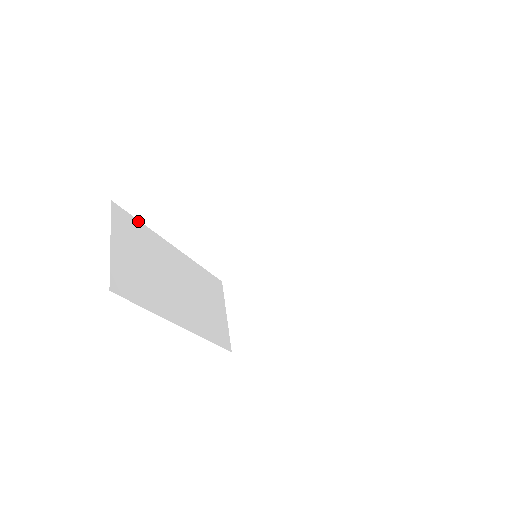
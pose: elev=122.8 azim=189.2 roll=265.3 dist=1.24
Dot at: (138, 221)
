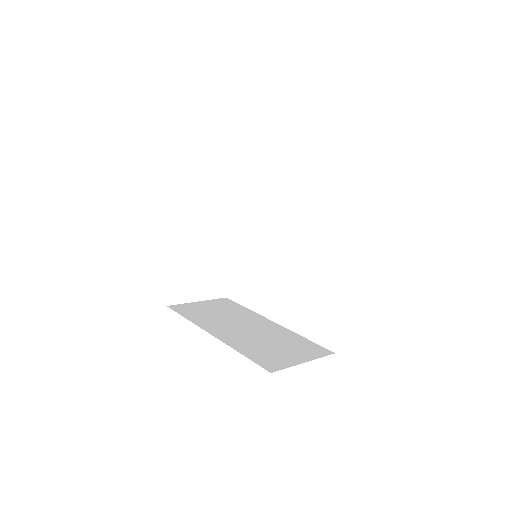
Dot at: (242, 306)
